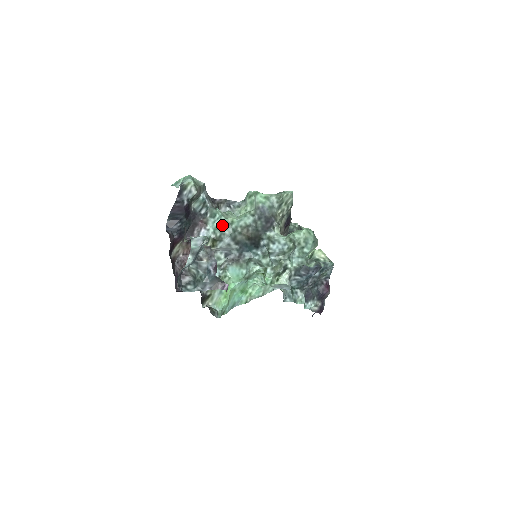
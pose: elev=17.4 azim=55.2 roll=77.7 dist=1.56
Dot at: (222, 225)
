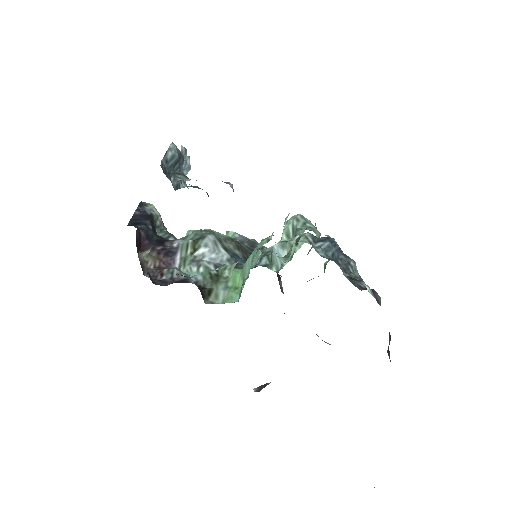
Dot at: (199, 231)
